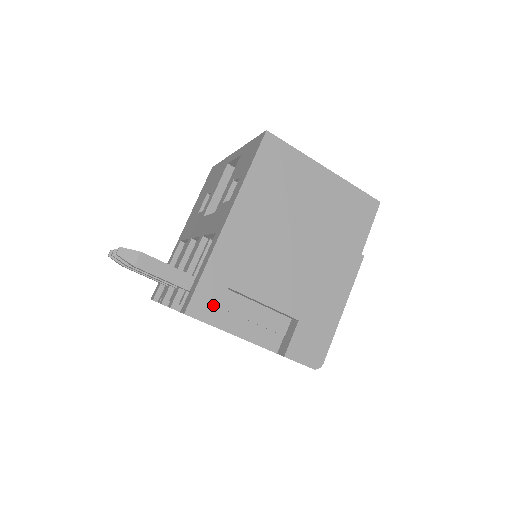
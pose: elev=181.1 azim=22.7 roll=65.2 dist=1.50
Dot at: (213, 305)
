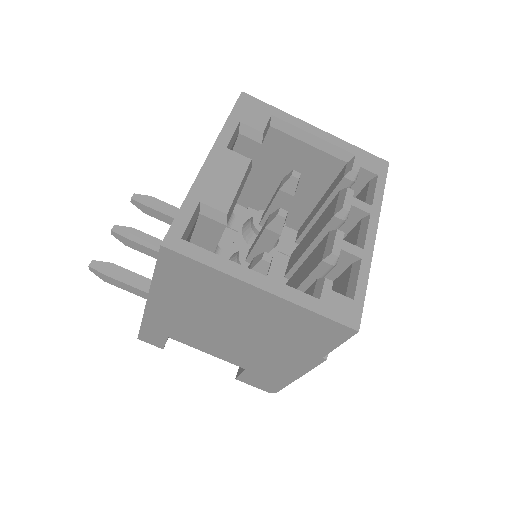
Dot at: (159, 341)
